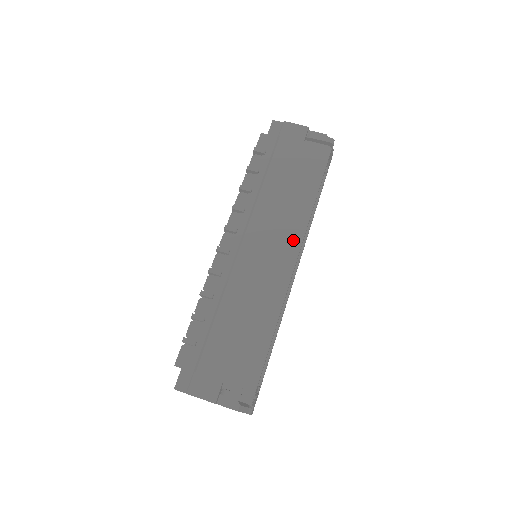
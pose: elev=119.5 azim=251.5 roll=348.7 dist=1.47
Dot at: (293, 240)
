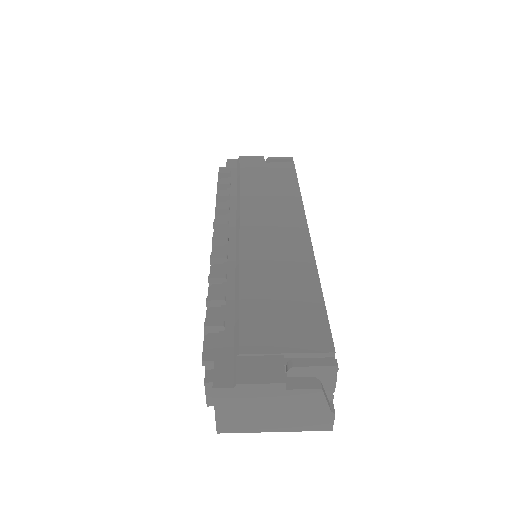
Dot at: (295, 218)
